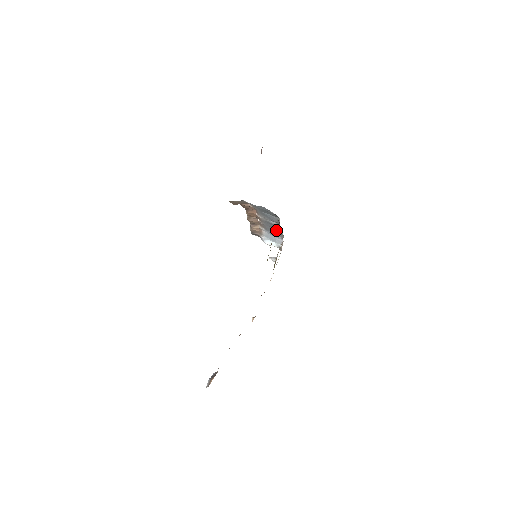
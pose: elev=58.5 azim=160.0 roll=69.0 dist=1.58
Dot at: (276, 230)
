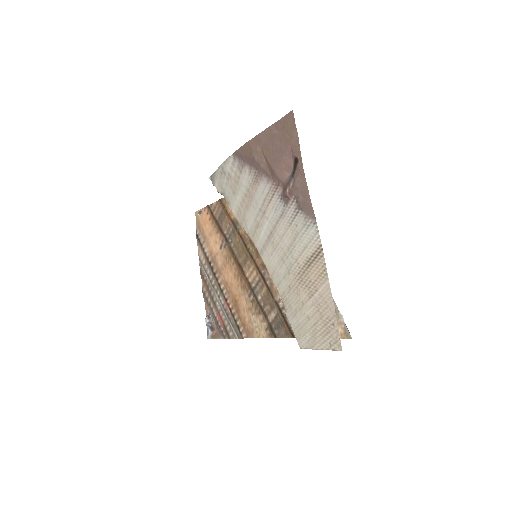
Dot at: occluded
